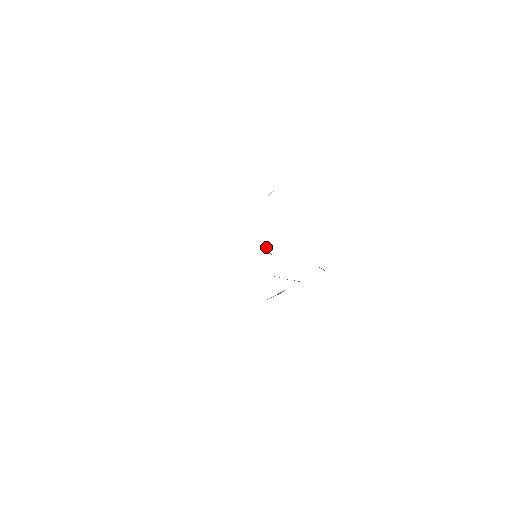
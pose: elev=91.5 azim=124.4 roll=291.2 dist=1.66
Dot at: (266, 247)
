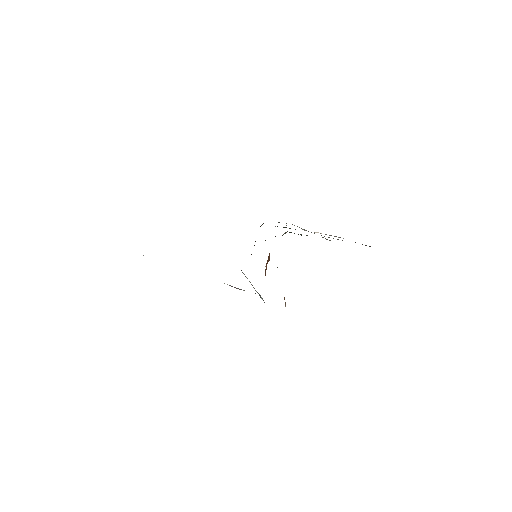
Dot at: (269, 257)
